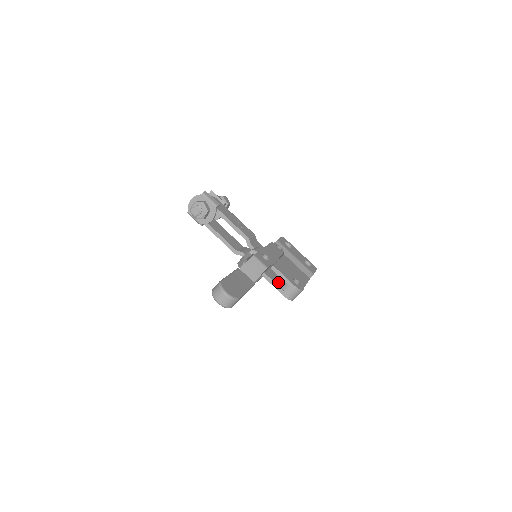
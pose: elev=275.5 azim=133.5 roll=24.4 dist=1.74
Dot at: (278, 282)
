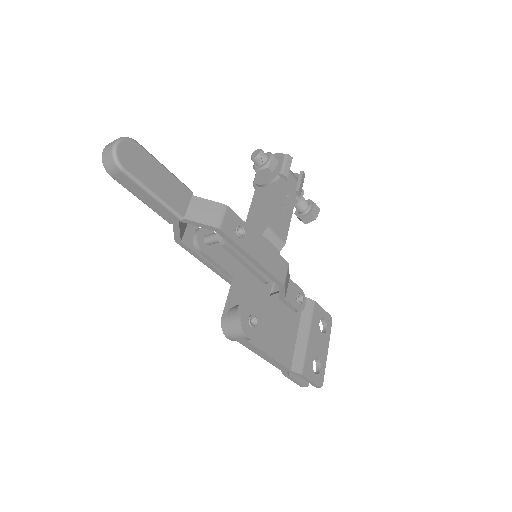
Dot at: (239, 301)
